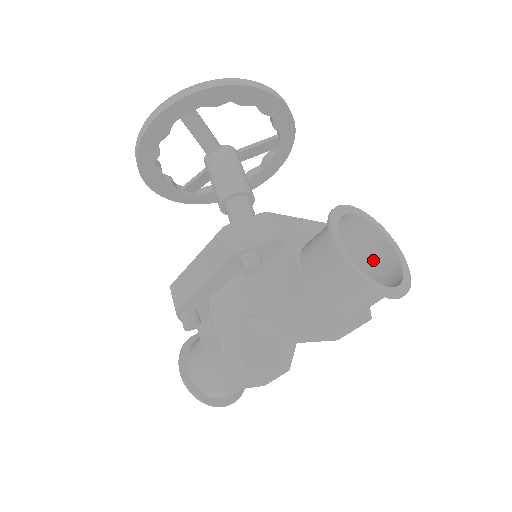
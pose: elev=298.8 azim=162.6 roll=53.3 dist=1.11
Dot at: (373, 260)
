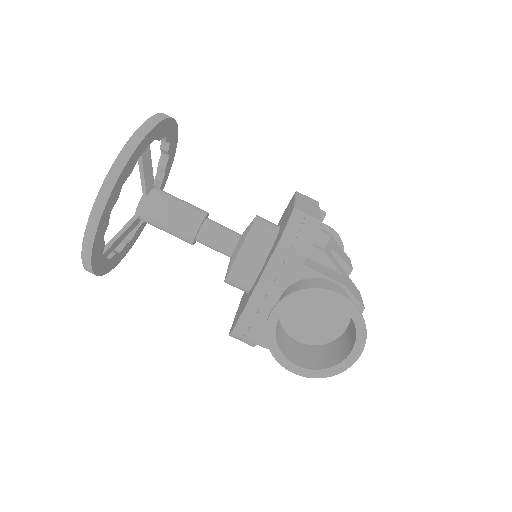
Dot at: occluded
